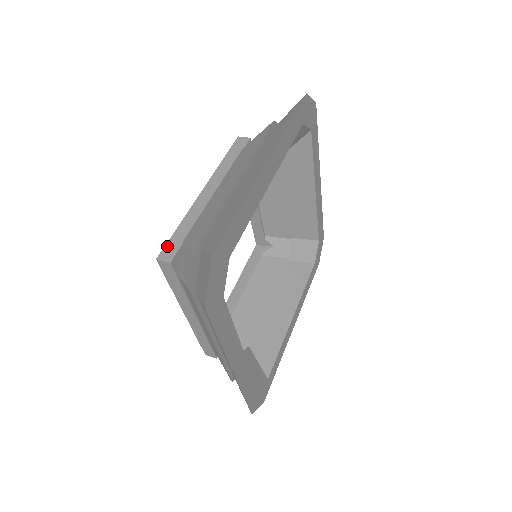
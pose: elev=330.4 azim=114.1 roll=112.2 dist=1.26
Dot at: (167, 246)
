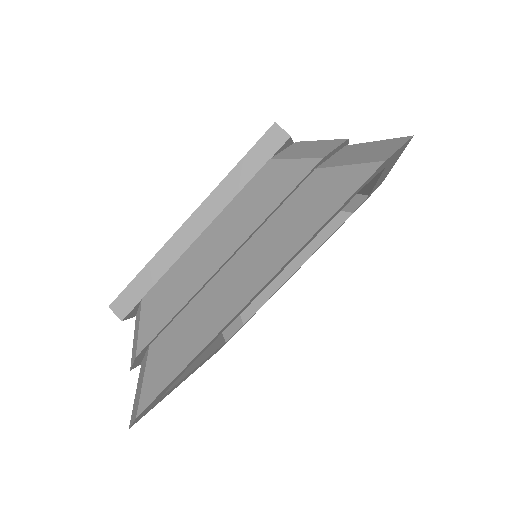
Dot at: (124, 294)
